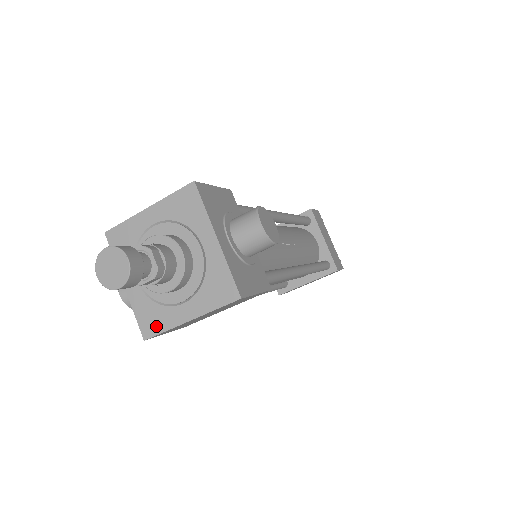
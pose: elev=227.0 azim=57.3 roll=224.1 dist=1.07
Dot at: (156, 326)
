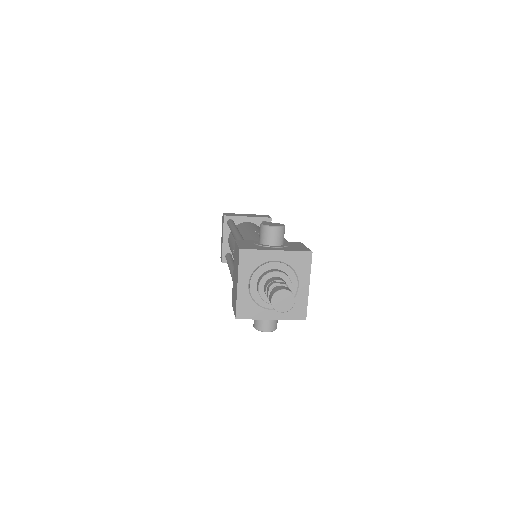
Dot at: (302, 309)
